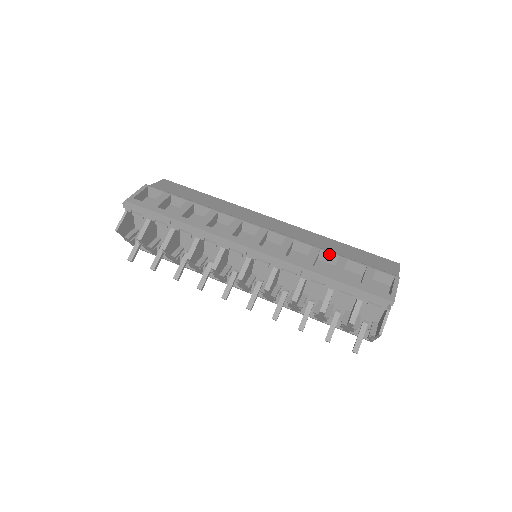
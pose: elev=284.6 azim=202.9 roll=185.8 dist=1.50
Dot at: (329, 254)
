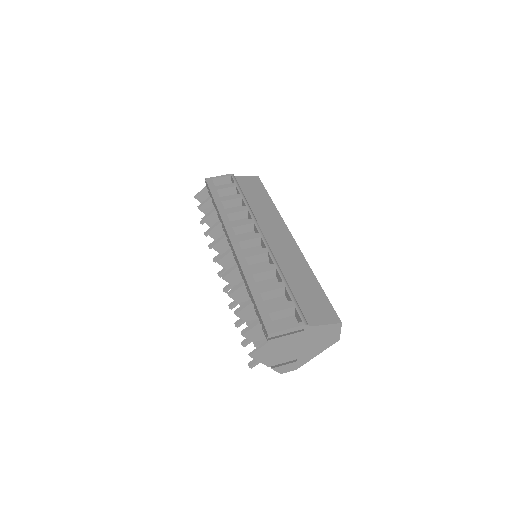
Dot at: (279, 276)
